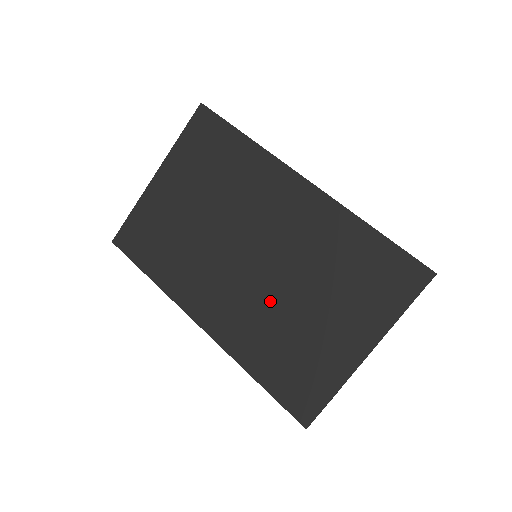
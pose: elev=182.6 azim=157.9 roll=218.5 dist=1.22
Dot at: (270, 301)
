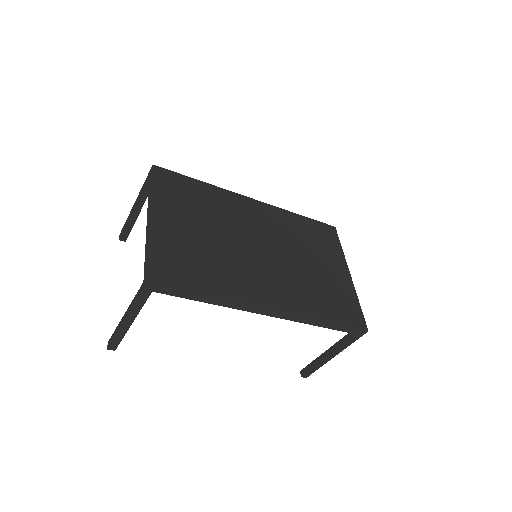
Dot at: (294, 270)
